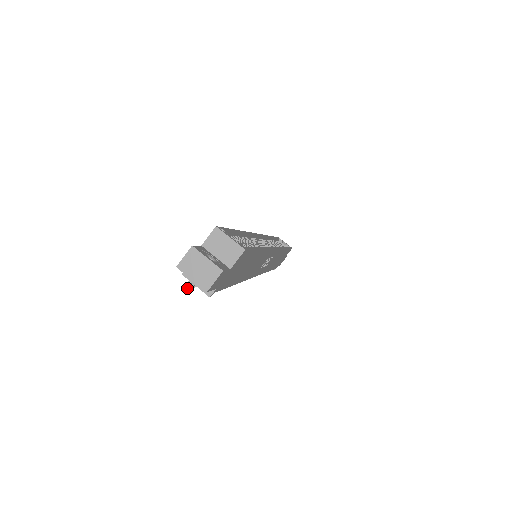
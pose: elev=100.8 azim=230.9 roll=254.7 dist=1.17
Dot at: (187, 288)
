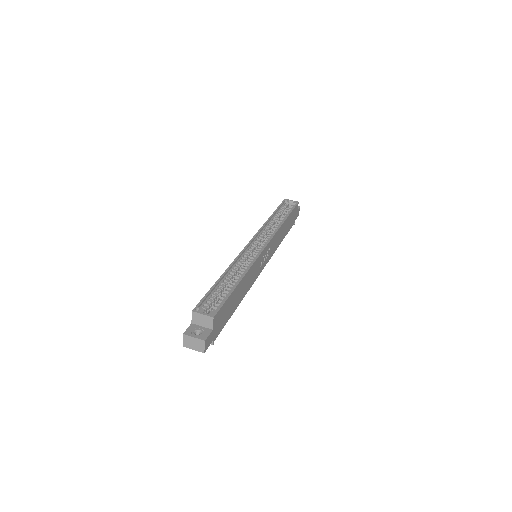
Dot at: occluded
